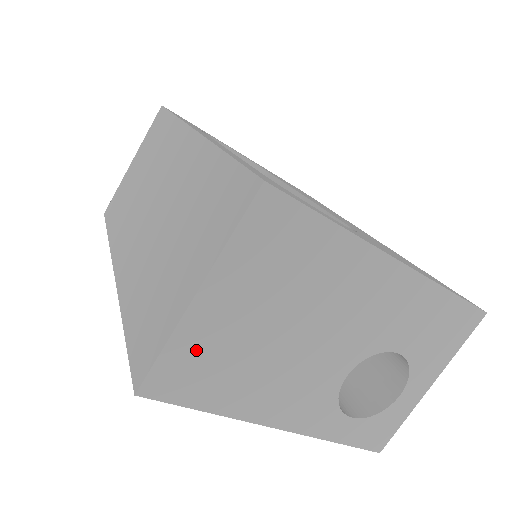
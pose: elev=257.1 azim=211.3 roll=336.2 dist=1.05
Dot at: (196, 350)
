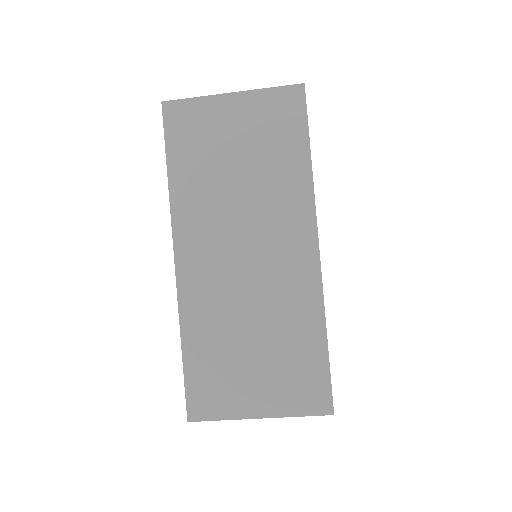
Dot at: occluded
